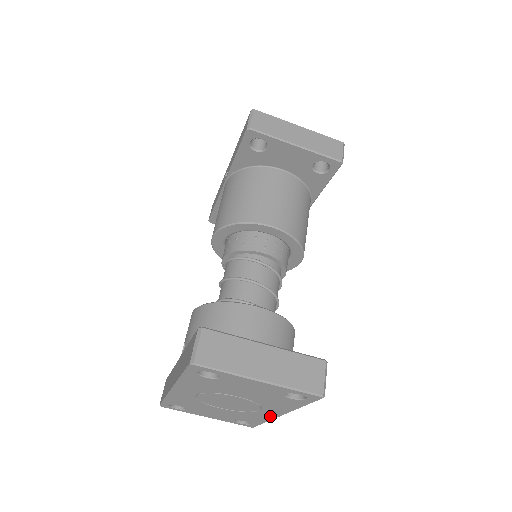
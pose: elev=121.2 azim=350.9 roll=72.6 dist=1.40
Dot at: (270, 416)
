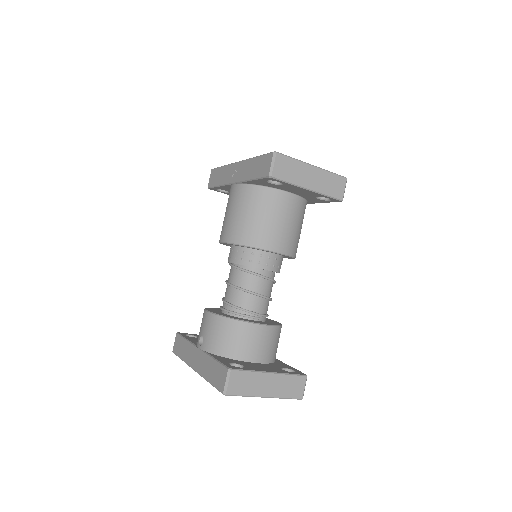
Dot at: occluded
